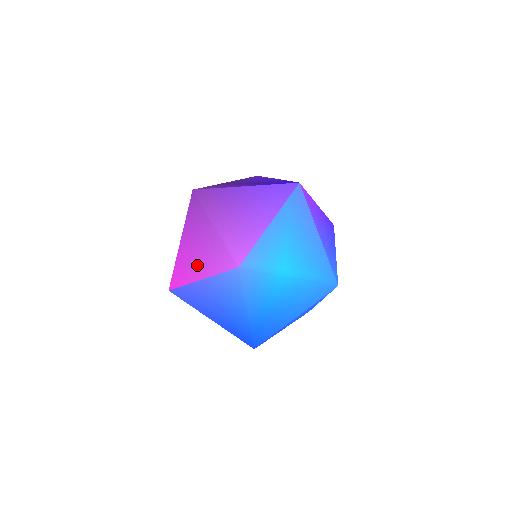
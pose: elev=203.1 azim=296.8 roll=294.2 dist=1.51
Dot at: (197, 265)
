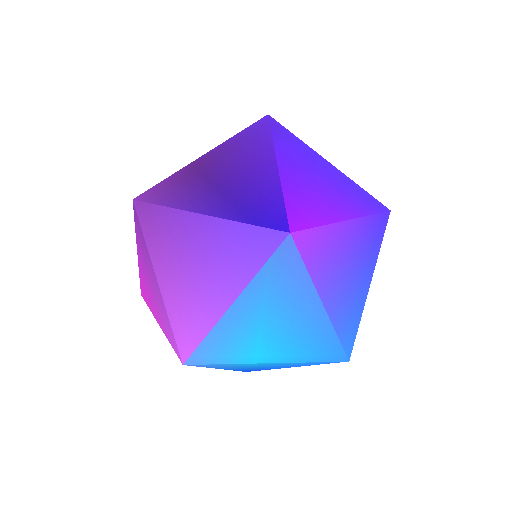
Dot at: (153, 305)
